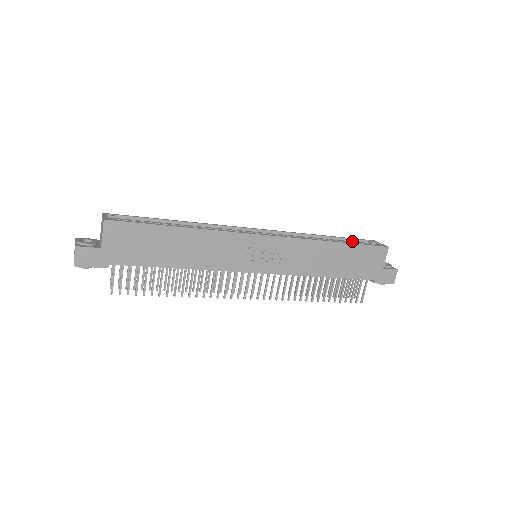
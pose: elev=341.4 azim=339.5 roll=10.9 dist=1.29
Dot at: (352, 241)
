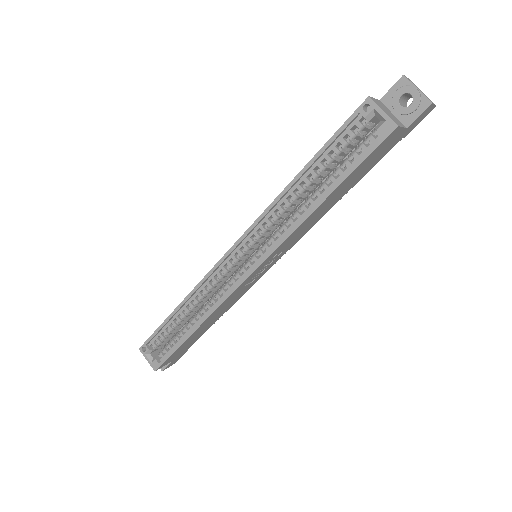
Dot at: (336, 140)
